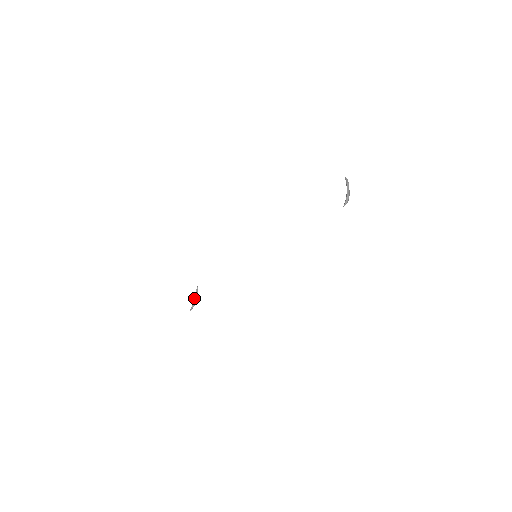
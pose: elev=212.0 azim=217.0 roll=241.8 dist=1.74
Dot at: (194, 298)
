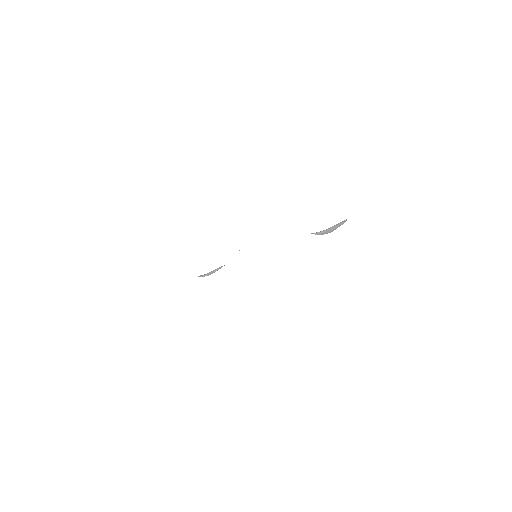
Dot at: (211, 271)
